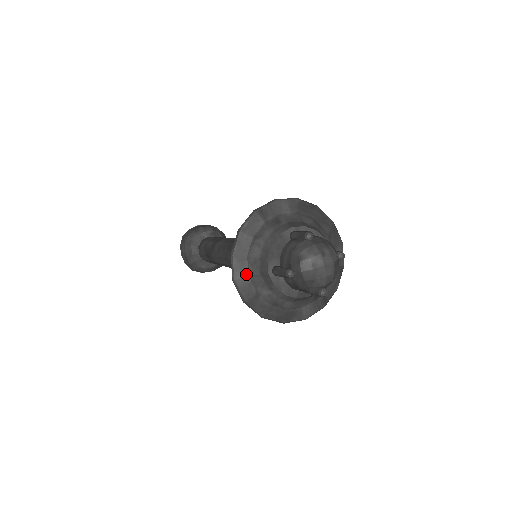
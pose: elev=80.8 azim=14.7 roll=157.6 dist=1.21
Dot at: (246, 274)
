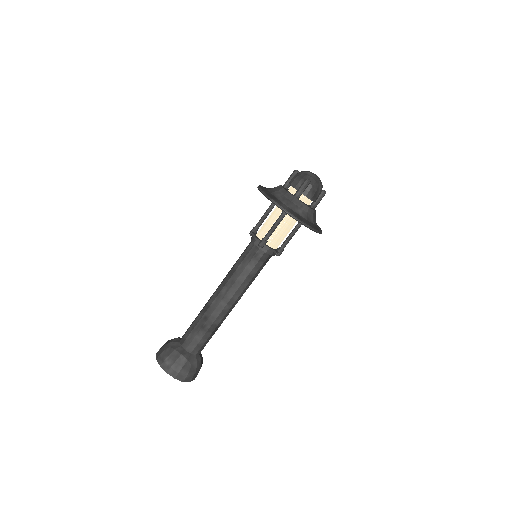
Dot at: (285, 205)
